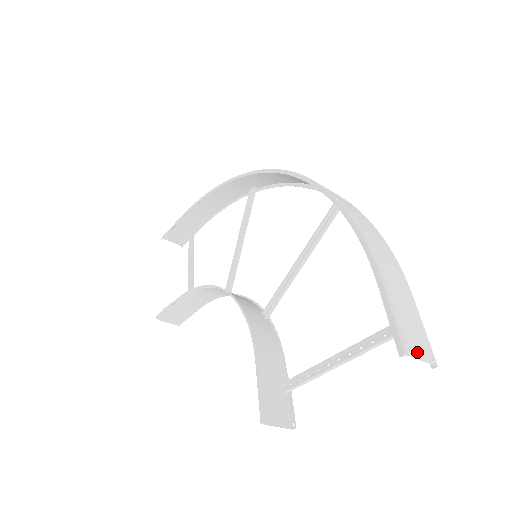
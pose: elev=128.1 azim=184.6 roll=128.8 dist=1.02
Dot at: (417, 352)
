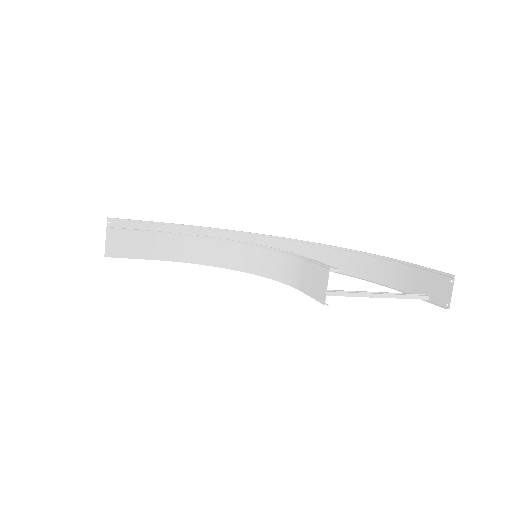
Dot at: (449, 288)
